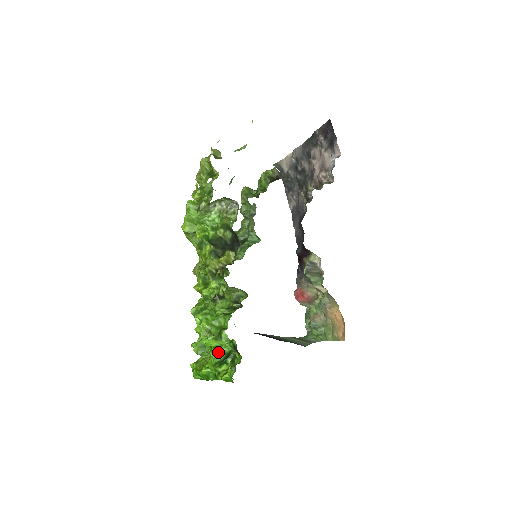
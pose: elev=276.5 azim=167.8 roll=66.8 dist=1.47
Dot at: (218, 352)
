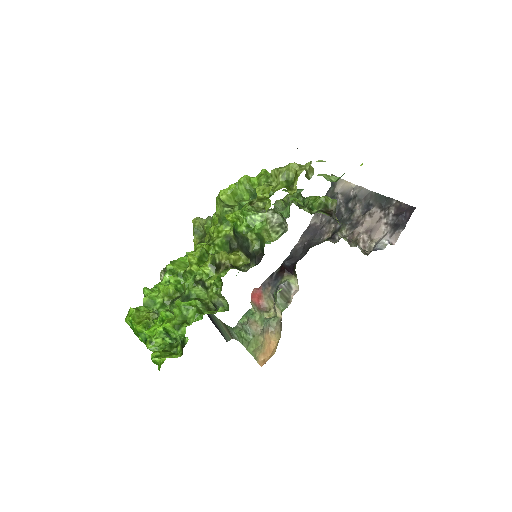
Dot at: (166, 331)
